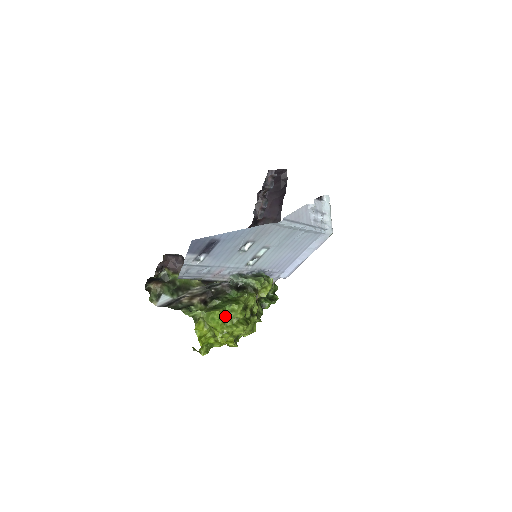
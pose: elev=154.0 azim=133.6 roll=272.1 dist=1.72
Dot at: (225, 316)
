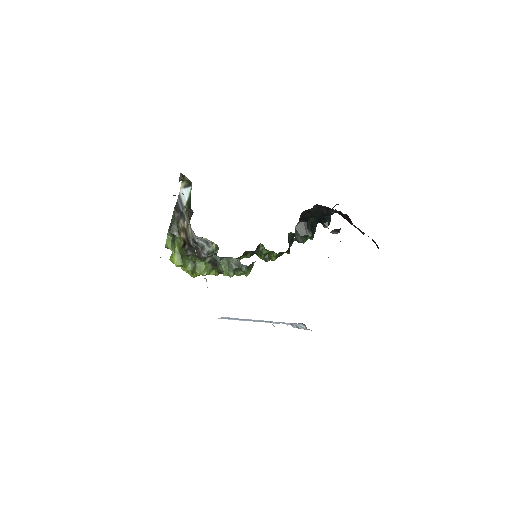
Dot at: occluded
